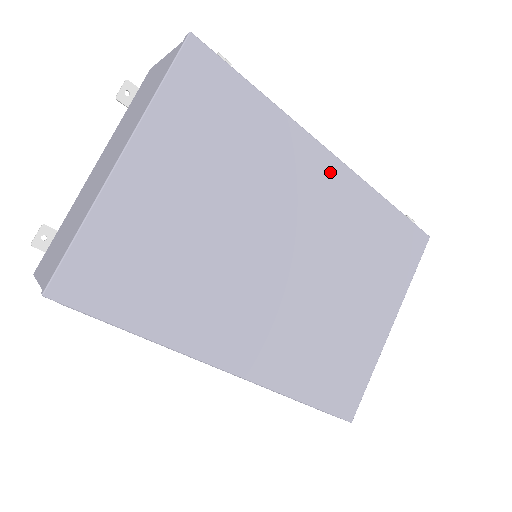
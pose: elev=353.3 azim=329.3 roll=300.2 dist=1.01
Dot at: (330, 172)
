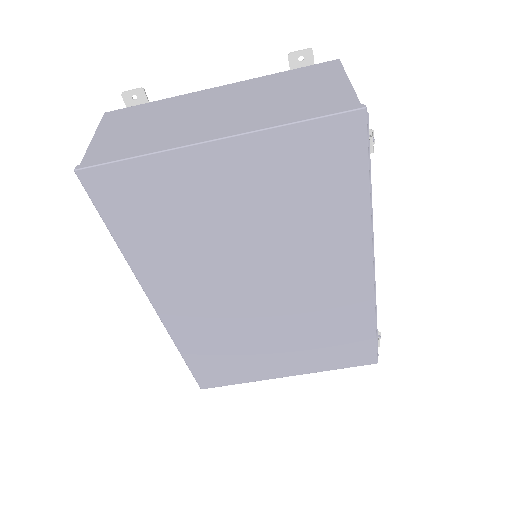
Dot at: (357, 275)
